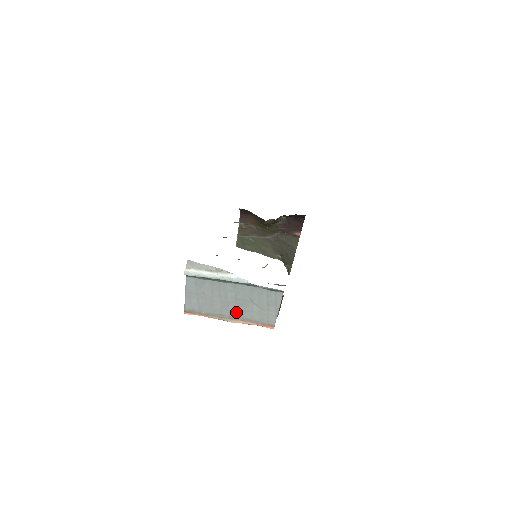
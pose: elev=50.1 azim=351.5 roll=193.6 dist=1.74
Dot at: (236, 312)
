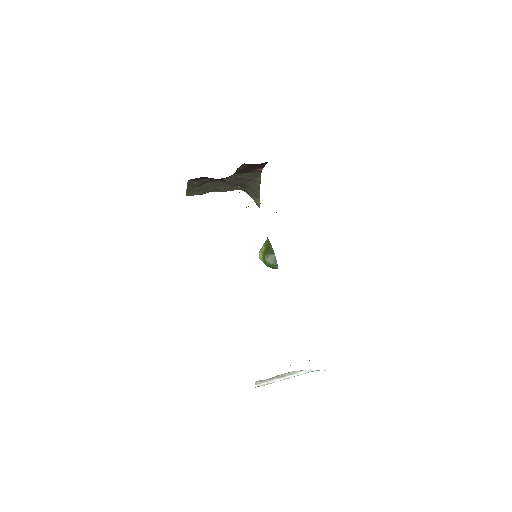
Dot at: occluded
